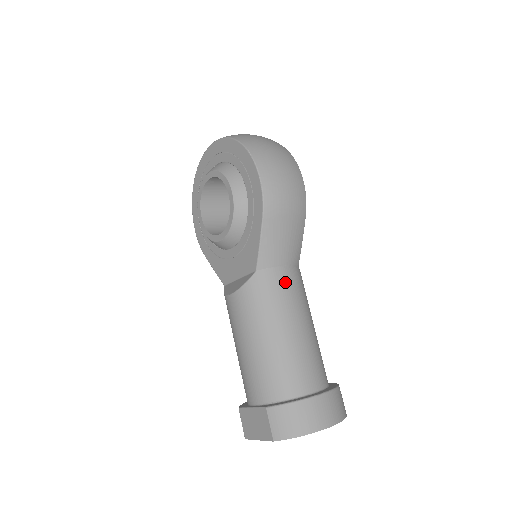
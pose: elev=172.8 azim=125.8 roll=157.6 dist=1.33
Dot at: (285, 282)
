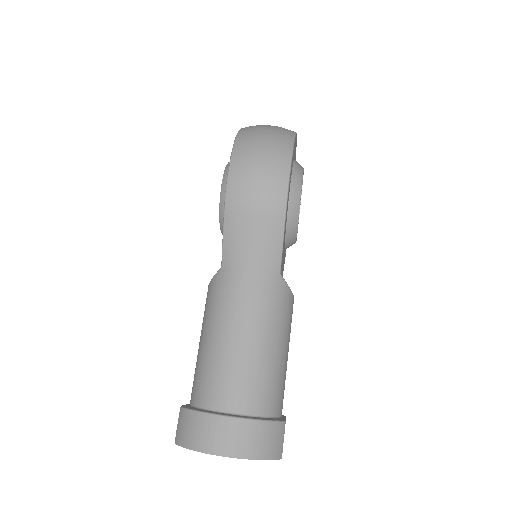
Dot at: (244, 285)
